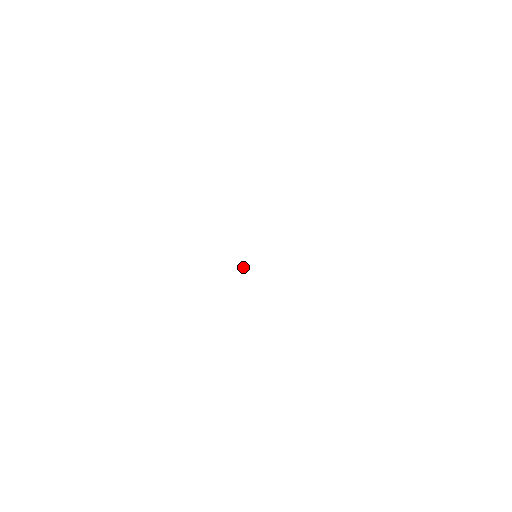
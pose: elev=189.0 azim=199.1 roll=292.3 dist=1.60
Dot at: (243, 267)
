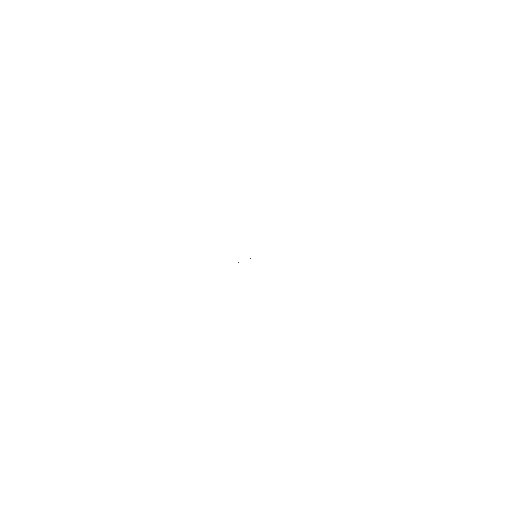
Dot at: occluded
